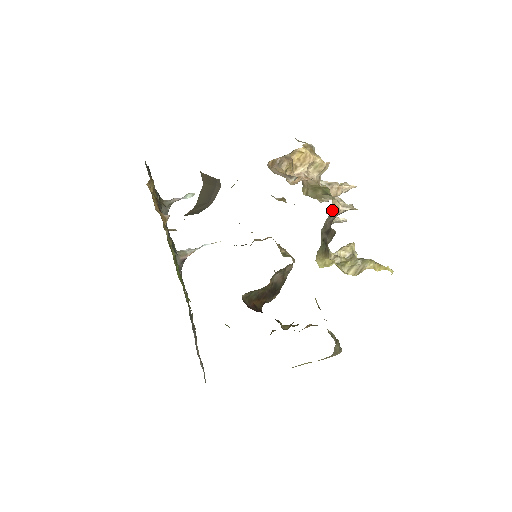
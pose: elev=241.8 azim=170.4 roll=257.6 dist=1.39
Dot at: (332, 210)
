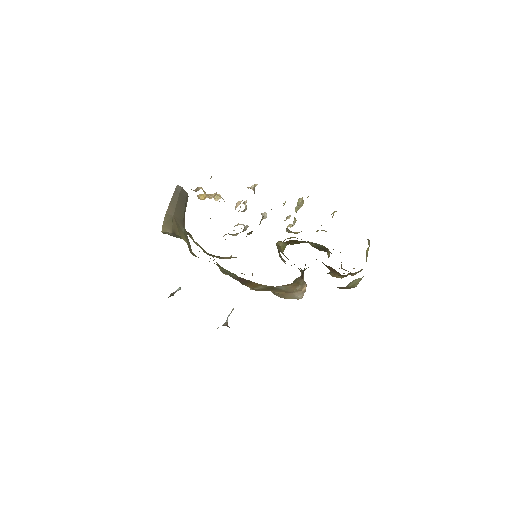
Dot at: occluded
